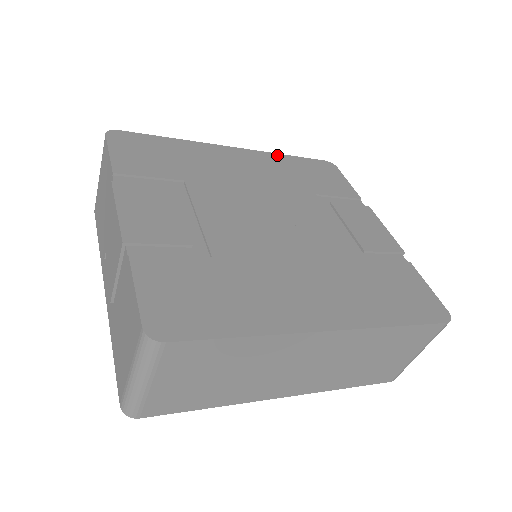
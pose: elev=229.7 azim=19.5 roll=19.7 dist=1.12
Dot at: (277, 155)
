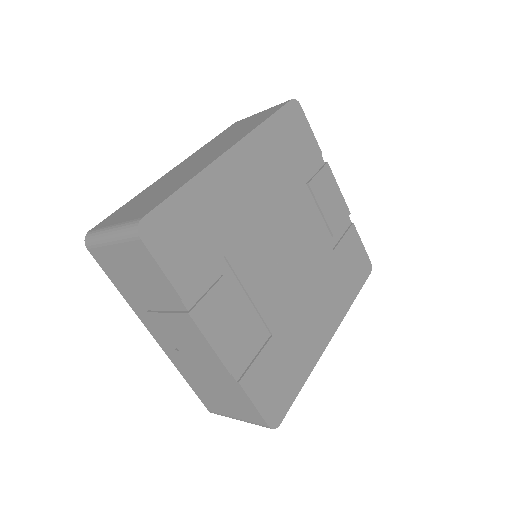
Dot at: (261, 128)
